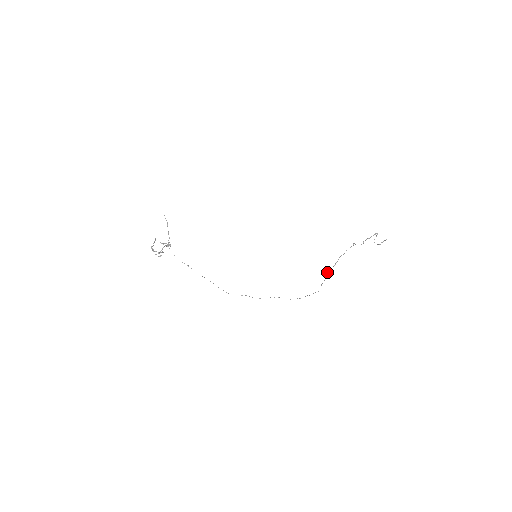
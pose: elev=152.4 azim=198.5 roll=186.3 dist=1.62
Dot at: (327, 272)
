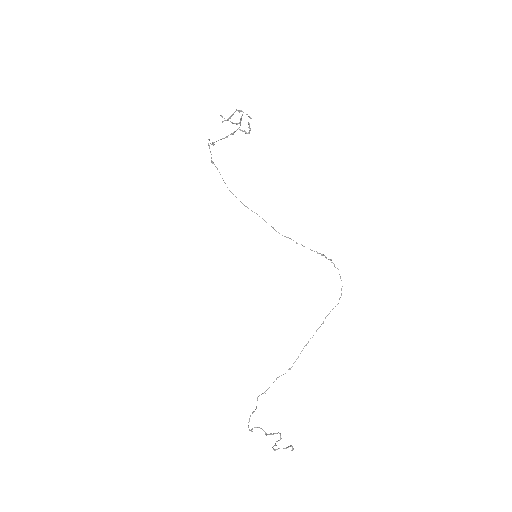
Dot at: occluded
